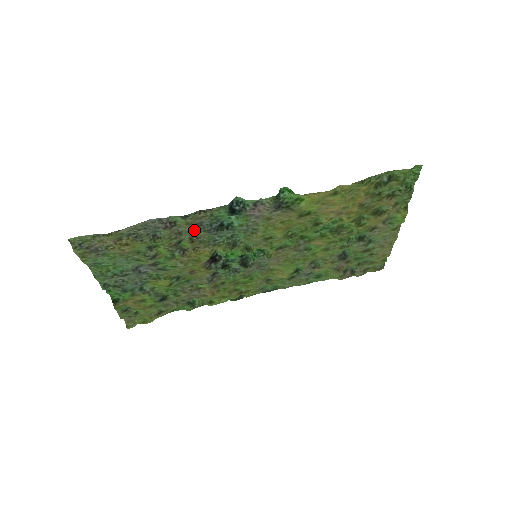
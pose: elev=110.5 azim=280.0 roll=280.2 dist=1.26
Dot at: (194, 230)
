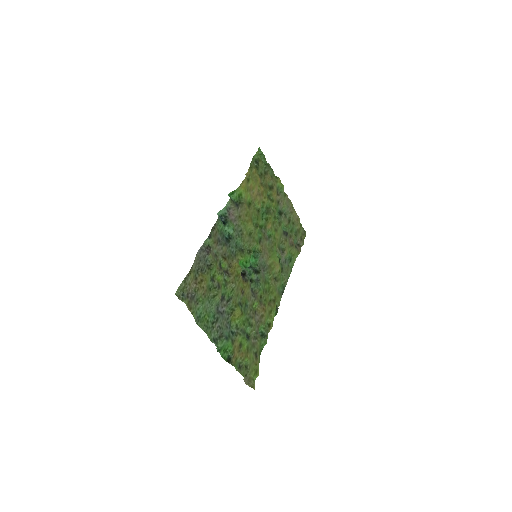
Dot at: (219, 248)
